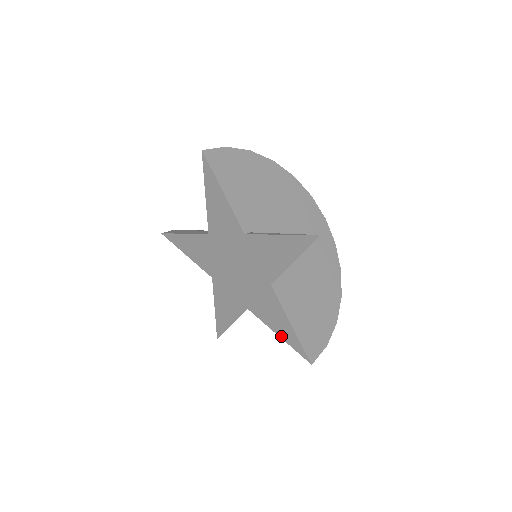
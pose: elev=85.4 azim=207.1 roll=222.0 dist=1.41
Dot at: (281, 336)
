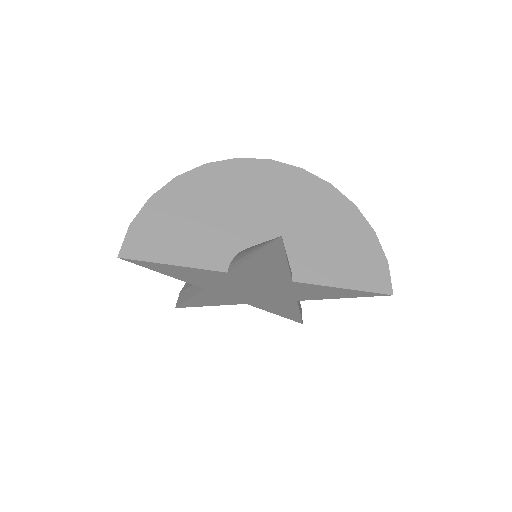
Dot at: (345, 297)
